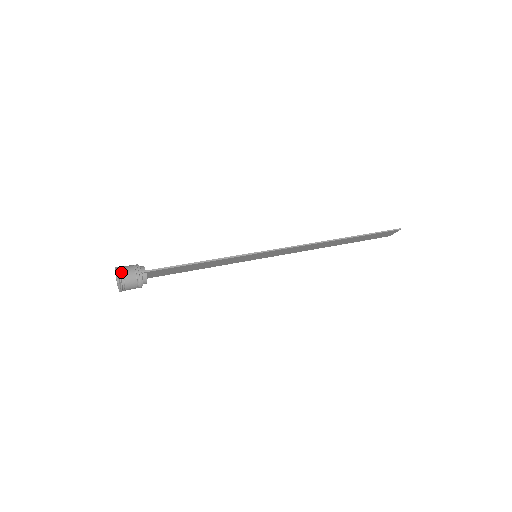
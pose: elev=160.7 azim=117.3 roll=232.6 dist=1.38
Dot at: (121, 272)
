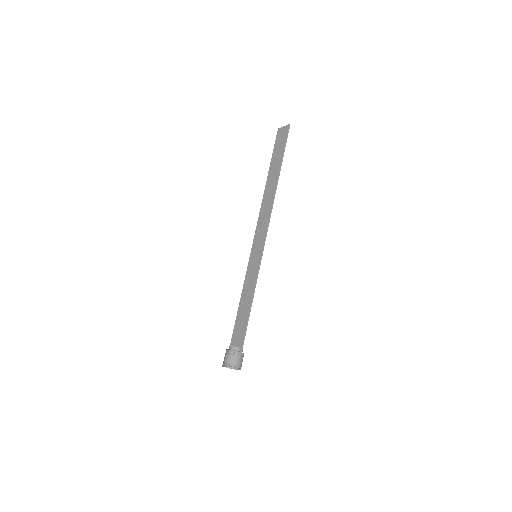
Dot at: (236, 367)
